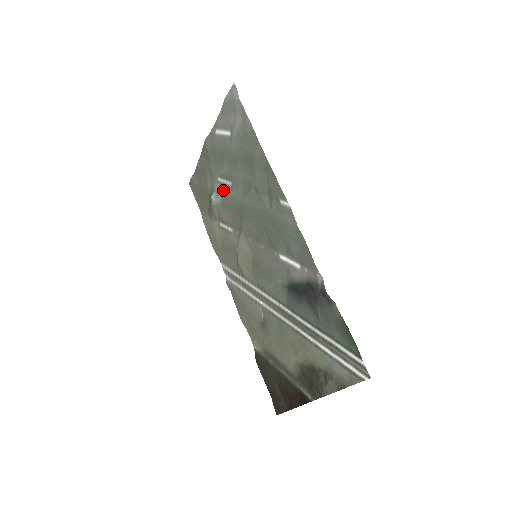
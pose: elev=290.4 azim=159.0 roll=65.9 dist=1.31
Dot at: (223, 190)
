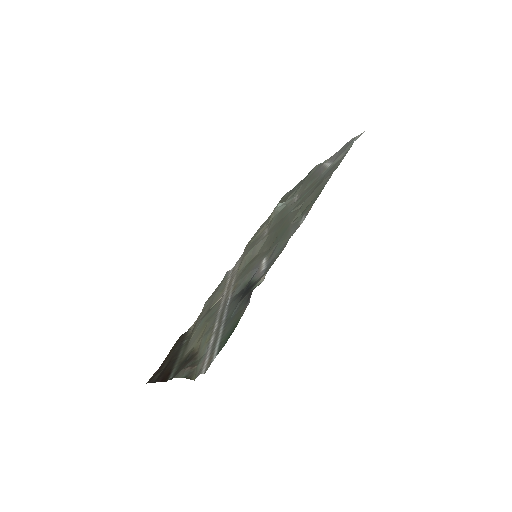
Dot at: (289, 203)
